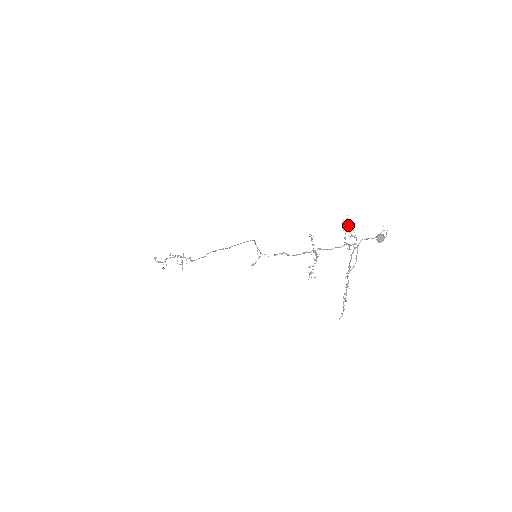
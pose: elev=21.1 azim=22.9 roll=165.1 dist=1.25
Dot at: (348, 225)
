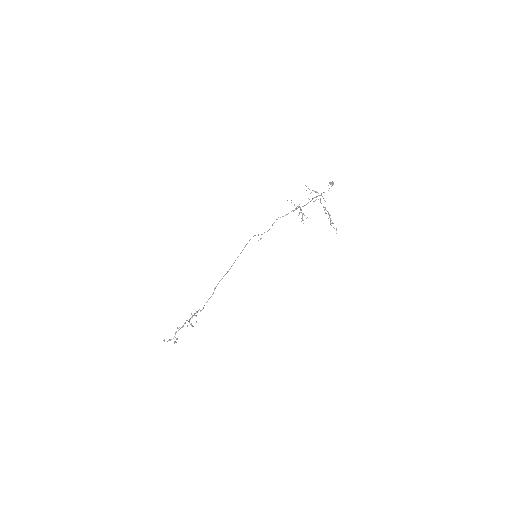
Dot at: (308, 188)
